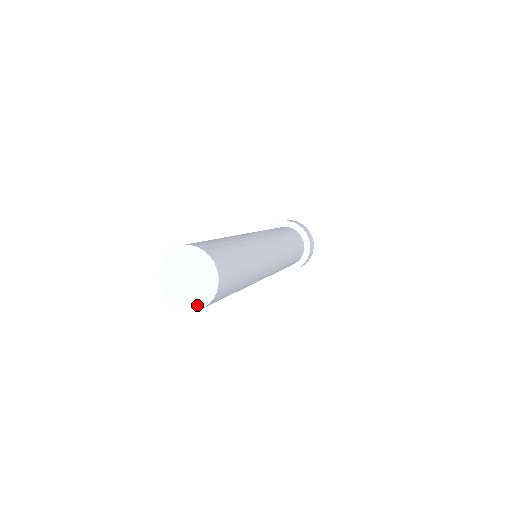
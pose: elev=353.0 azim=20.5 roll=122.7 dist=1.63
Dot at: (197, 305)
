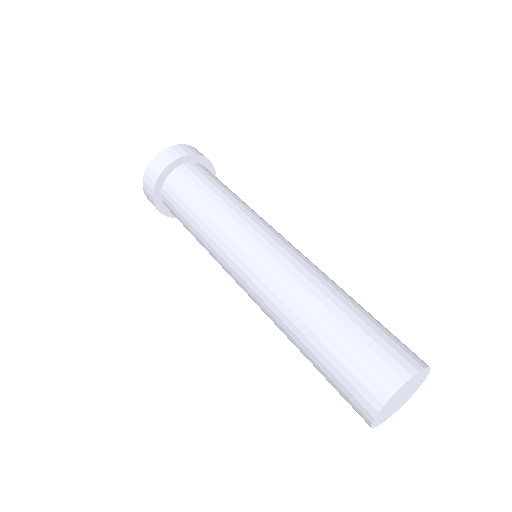
Dot at: occluded
